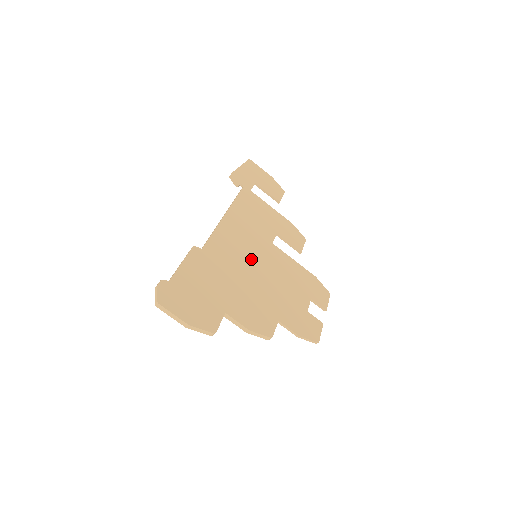
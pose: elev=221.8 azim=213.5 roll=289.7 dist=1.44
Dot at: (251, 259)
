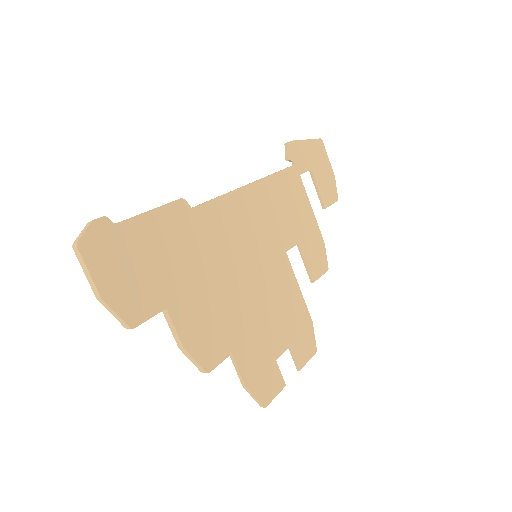
Dot at: (247, 256)
